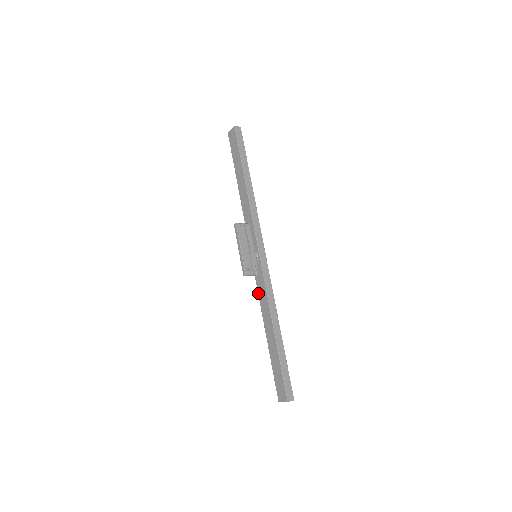
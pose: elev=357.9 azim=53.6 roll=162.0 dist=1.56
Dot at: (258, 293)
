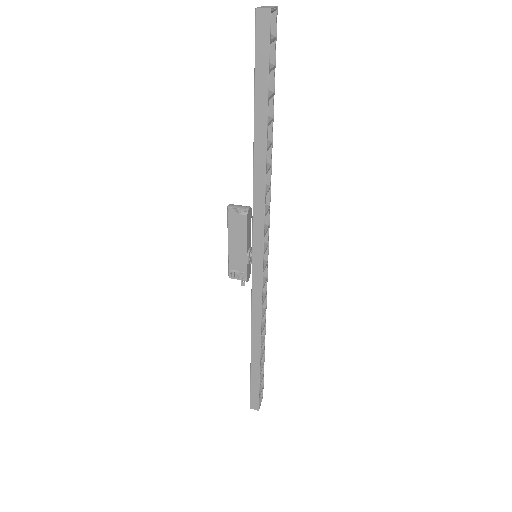
Dot at: occluded
